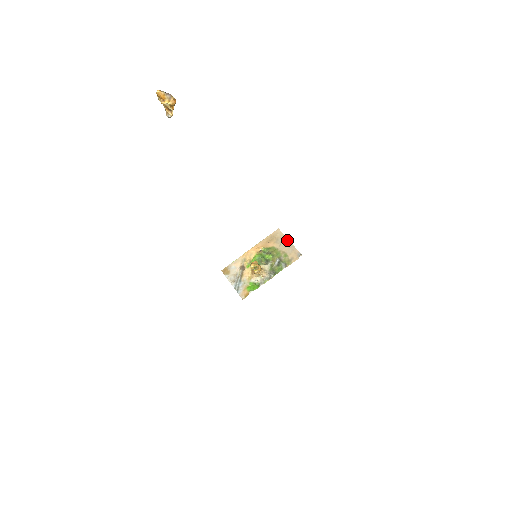
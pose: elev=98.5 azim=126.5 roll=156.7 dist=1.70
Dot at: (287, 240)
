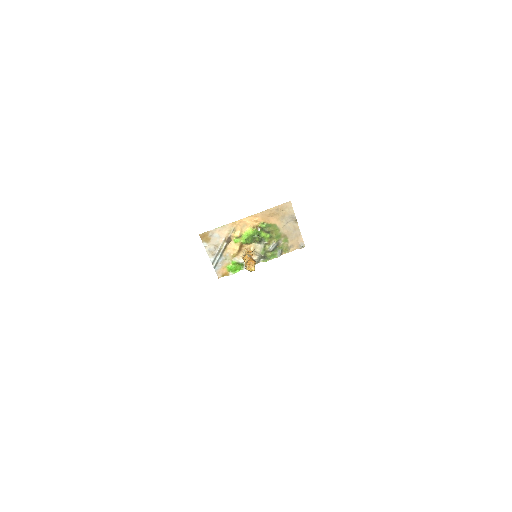
Dot at: (295, 221)
